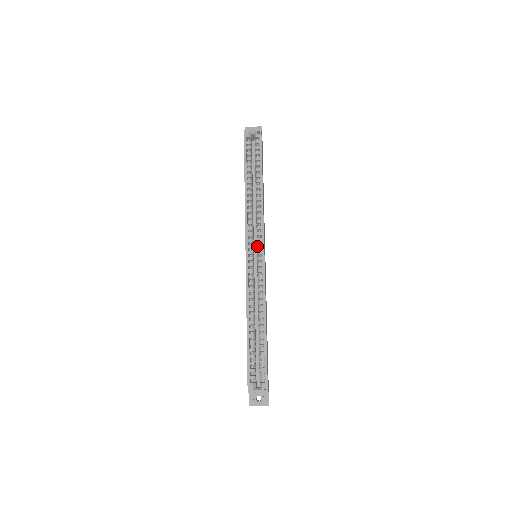
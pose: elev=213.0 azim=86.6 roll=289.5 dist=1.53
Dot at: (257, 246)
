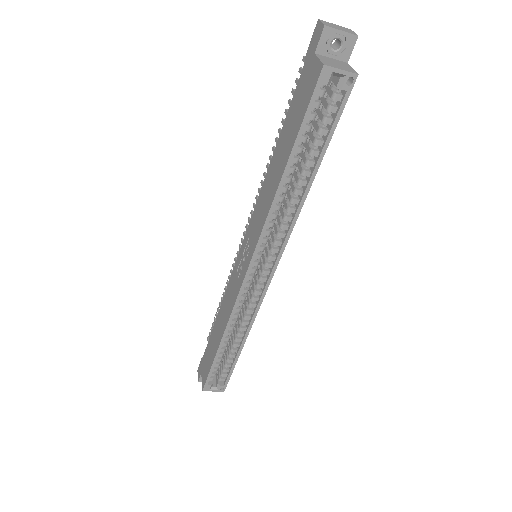
Dot at: (265, 265)
